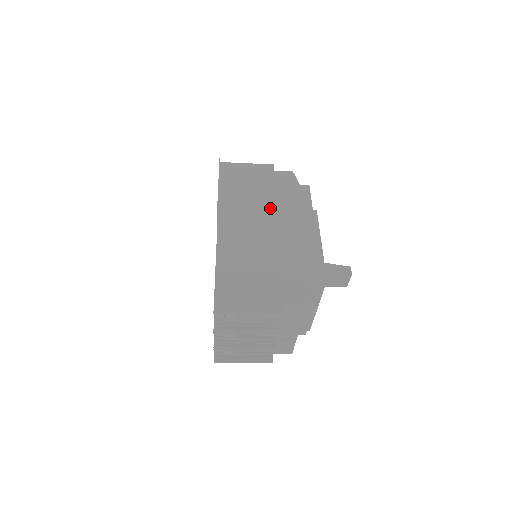
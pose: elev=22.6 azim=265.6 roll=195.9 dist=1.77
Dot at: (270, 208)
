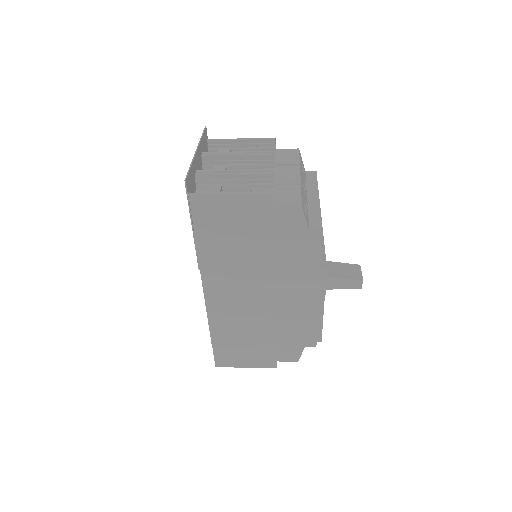
Dot at: (265, 271)
